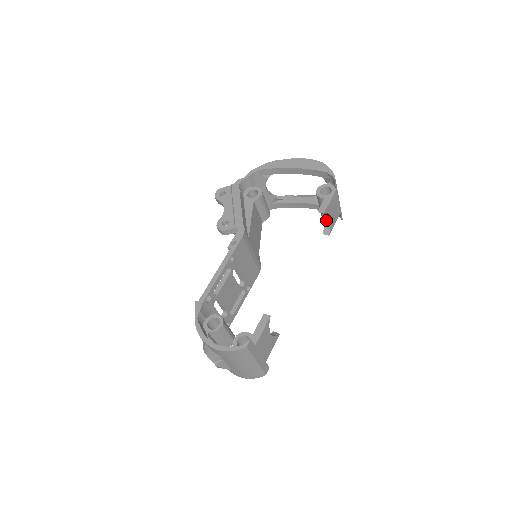
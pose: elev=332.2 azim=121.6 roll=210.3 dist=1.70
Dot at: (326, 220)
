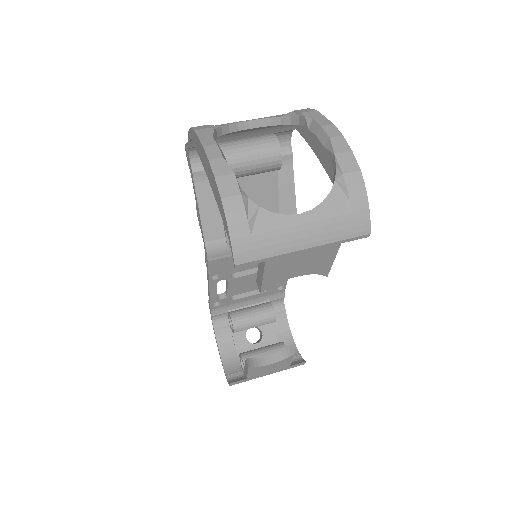
Dot at: occluded
